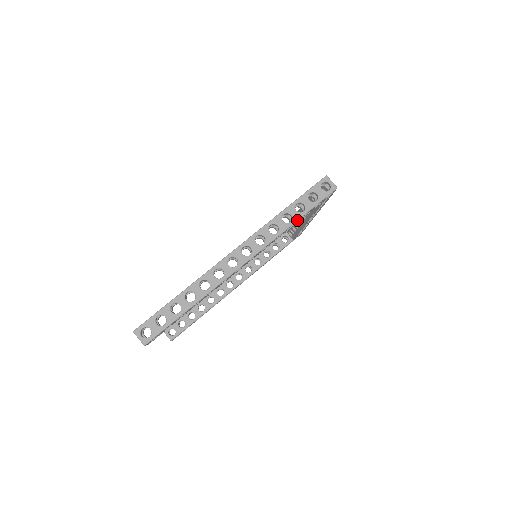
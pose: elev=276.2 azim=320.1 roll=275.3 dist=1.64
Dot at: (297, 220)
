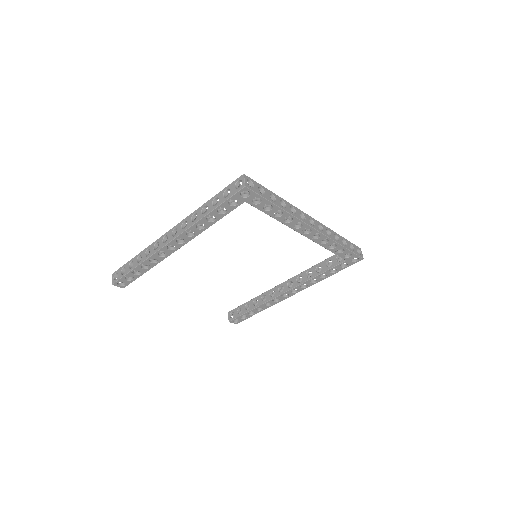
Dot at: (209, 212)
